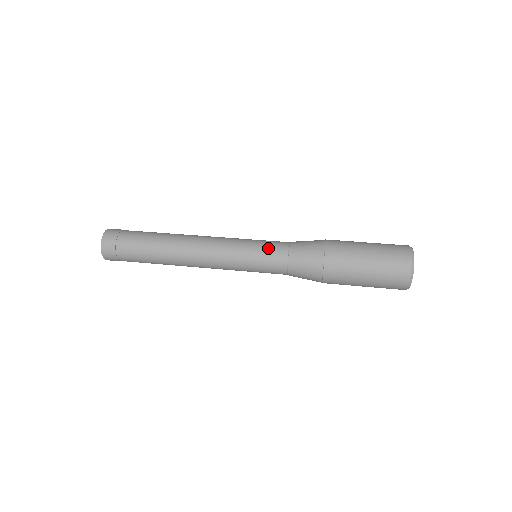
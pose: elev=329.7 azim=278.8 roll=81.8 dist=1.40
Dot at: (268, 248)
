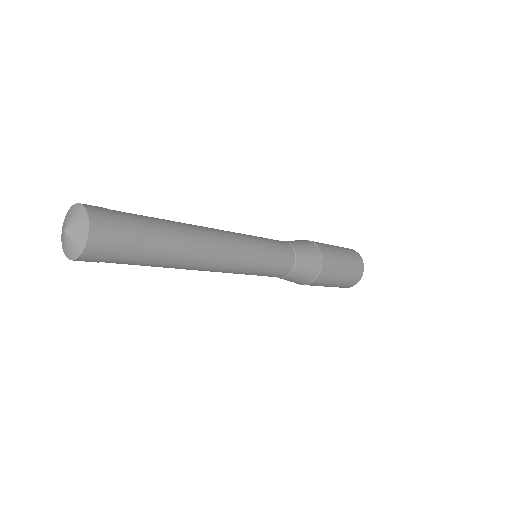
Dot at: occluded
